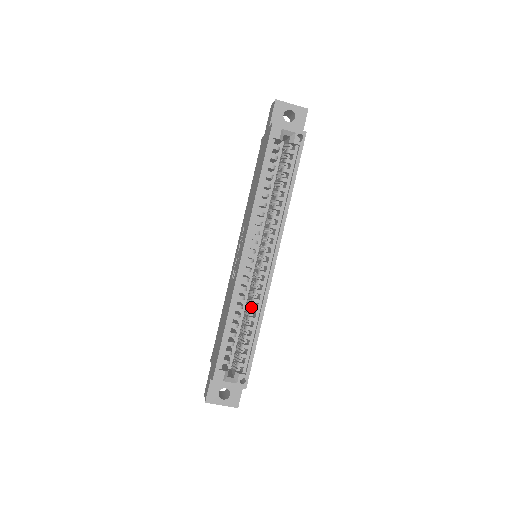
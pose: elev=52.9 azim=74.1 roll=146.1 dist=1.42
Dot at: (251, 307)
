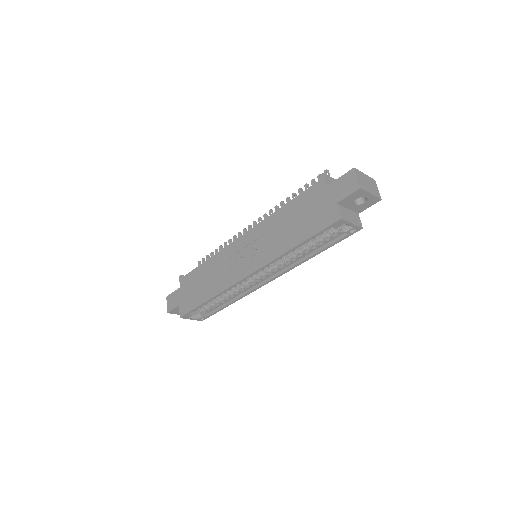
Dot at: (233, 293)
